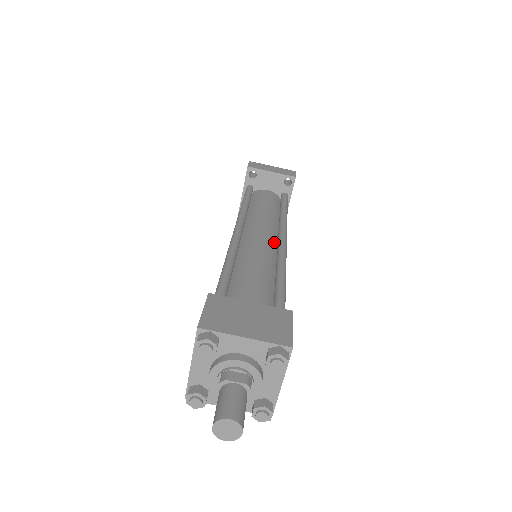
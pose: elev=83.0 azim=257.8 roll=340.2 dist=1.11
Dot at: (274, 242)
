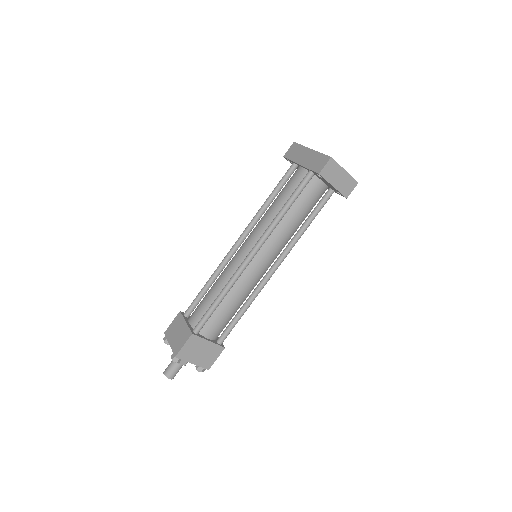
Dot at: occluded
